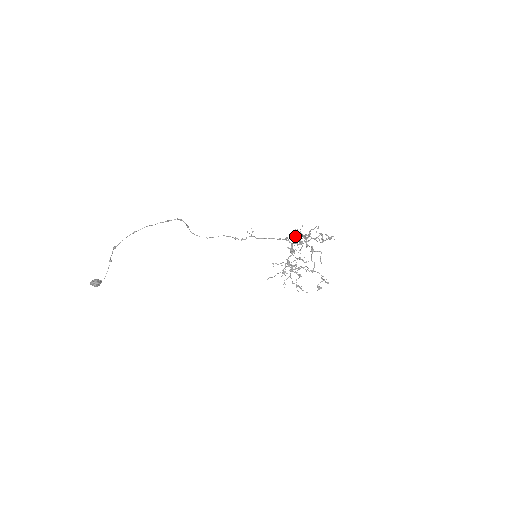
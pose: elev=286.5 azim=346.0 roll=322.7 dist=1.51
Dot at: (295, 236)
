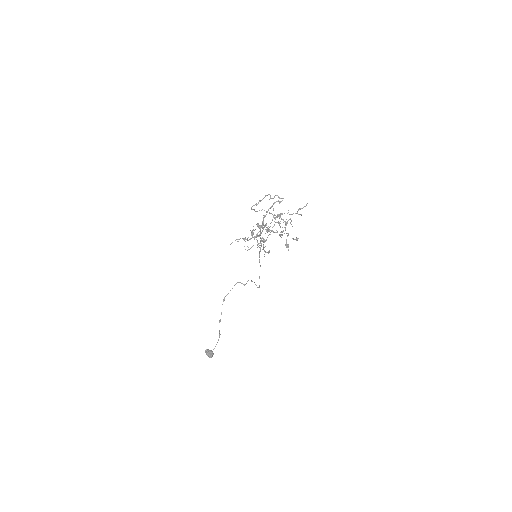
Dot at: (255, 211)
